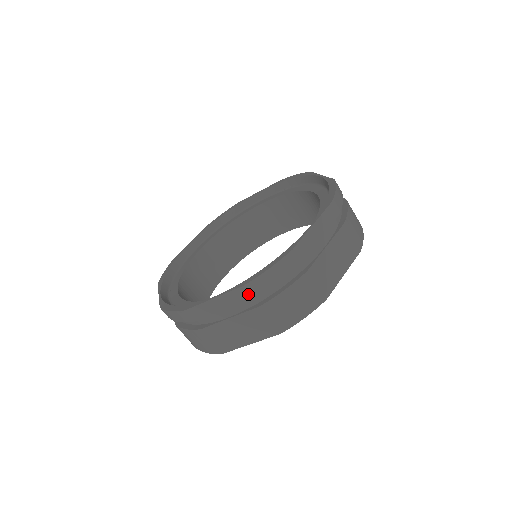
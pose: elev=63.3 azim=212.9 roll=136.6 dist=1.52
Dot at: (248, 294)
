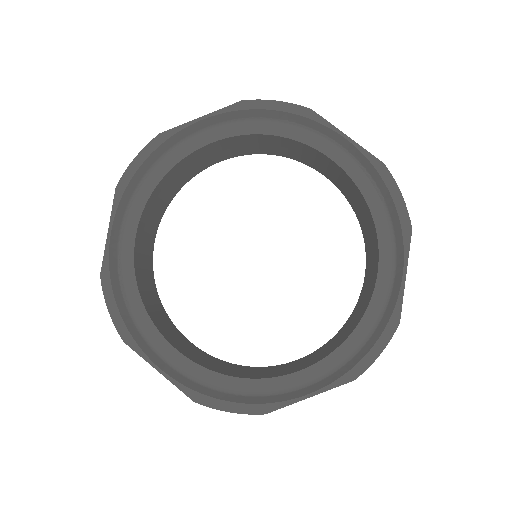
Dot at: occluded
